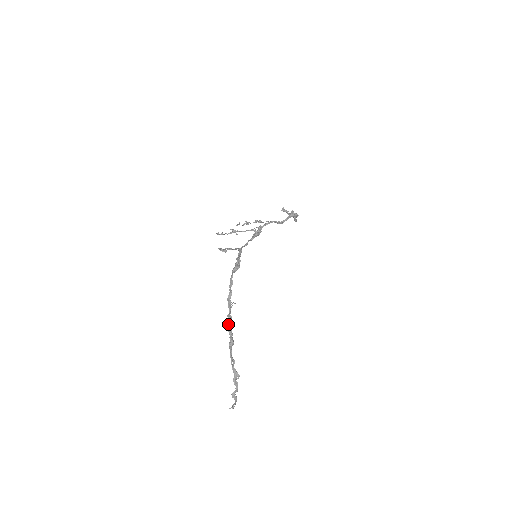
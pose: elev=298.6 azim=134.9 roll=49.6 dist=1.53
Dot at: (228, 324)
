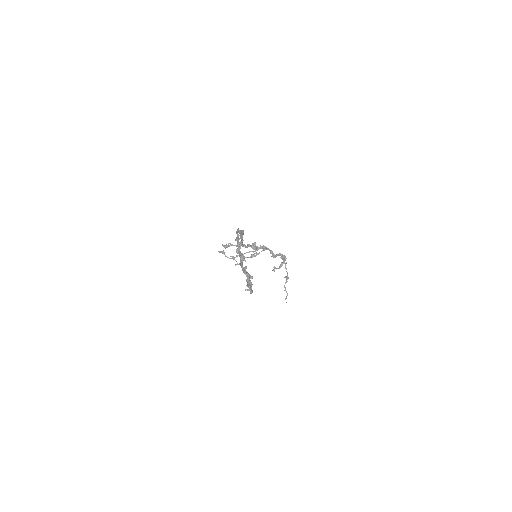
Dot at: (237, 248)
